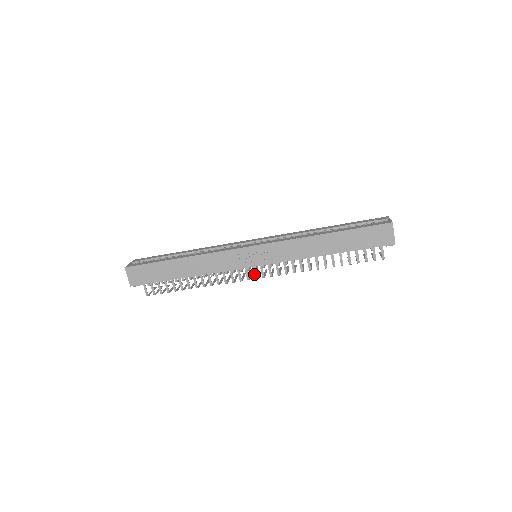
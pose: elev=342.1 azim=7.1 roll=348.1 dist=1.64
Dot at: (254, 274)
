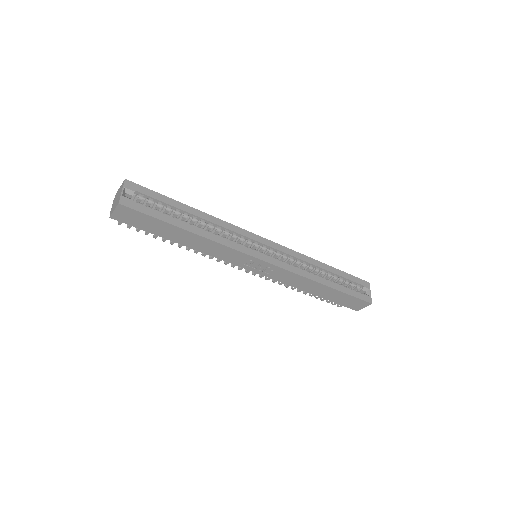
Dot at: (242, 268)
